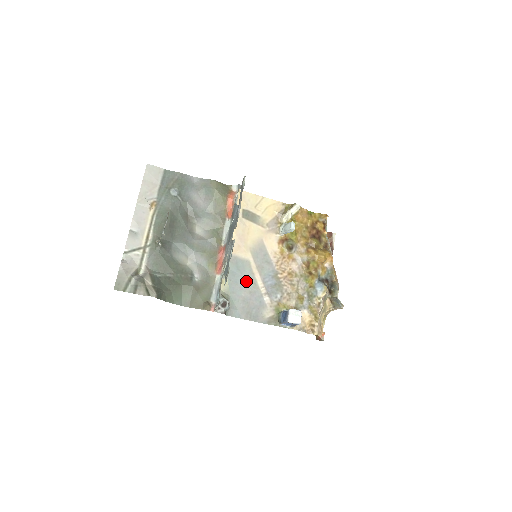
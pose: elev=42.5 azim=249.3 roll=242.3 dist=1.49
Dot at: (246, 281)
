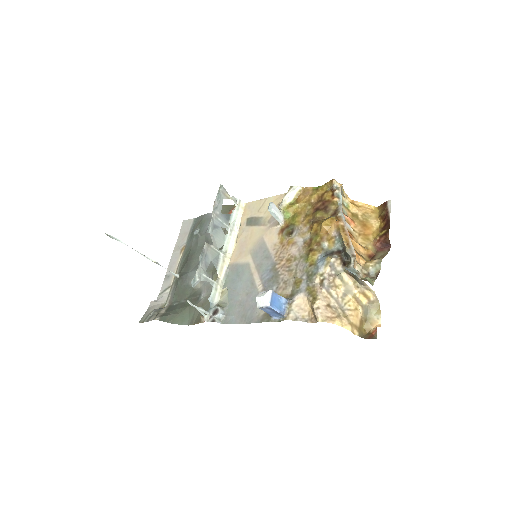
Dot at: (244, 284)
